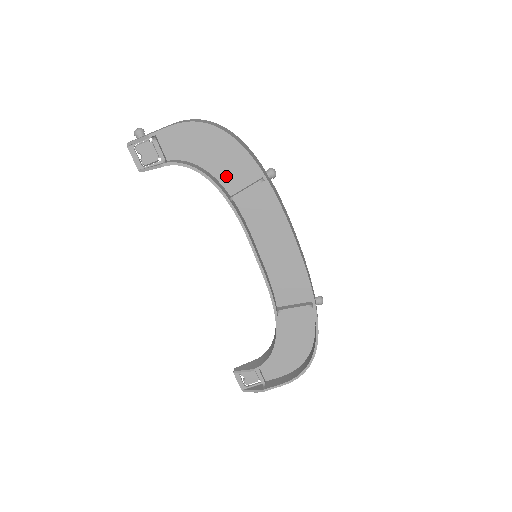
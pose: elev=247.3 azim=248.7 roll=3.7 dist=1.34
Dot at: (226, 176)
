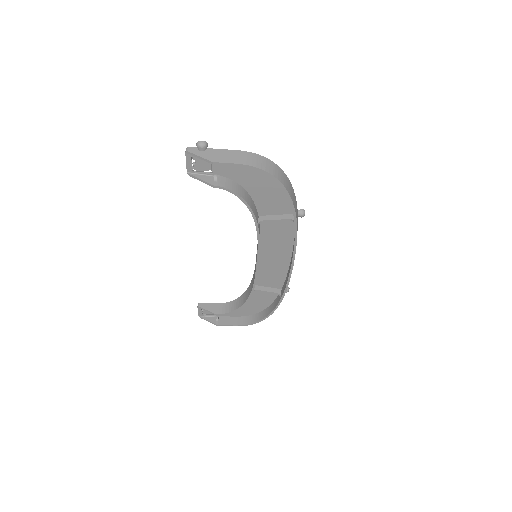
Dot at: (263, 203)
